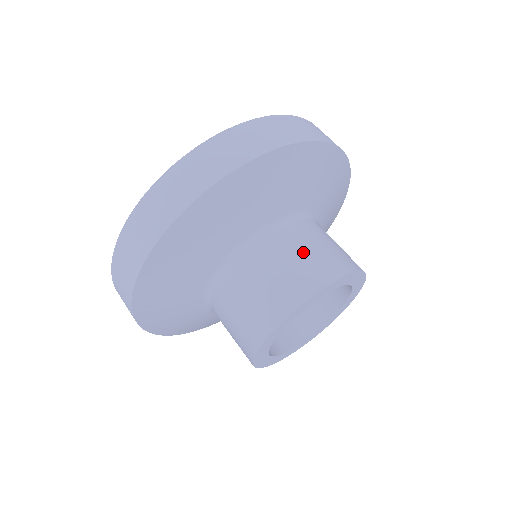
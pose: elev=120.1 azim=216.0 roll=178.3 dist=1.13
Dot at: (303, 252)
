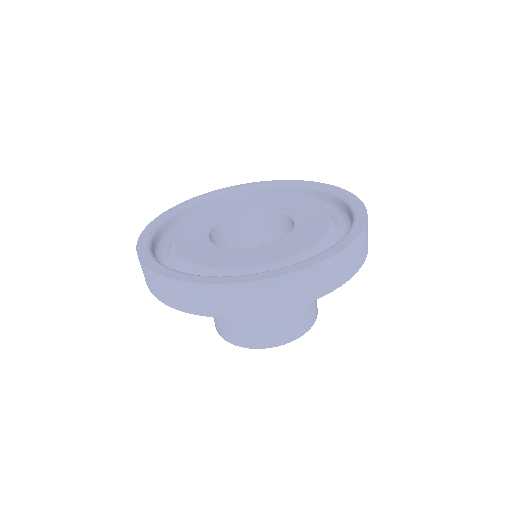
Dot at: (250, 325)
